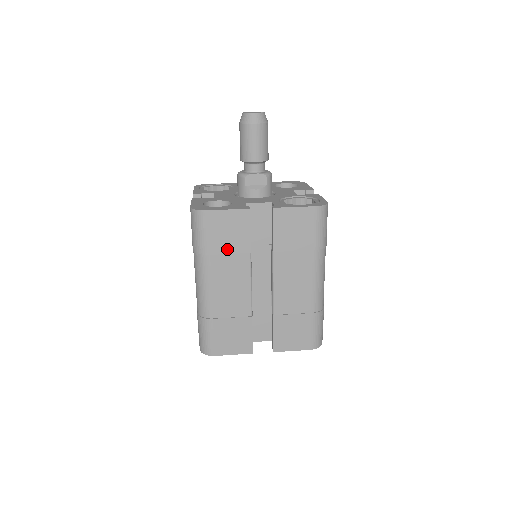
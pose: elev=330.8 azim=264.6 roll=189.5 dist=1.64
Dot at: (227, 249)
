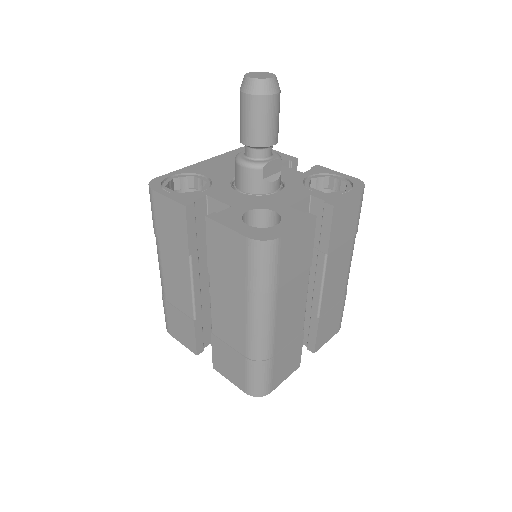
Dot at: (293, 273)
